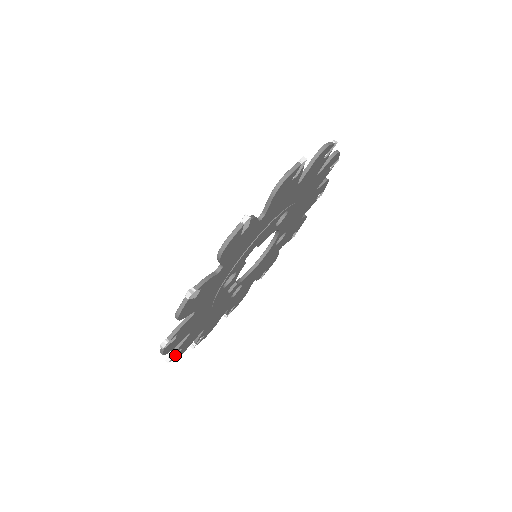
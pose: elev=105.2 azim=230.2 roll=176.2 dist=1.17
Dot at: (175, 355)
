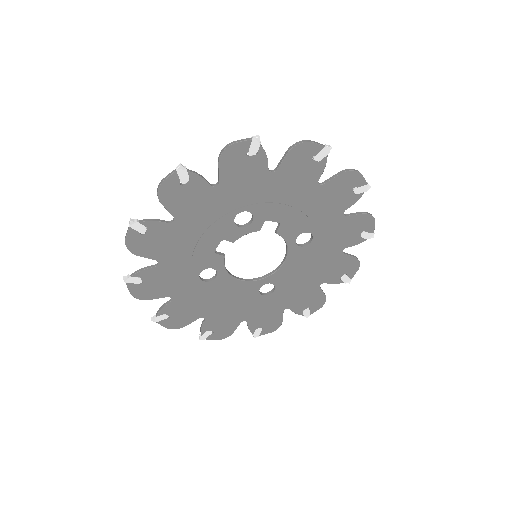
Dot at: (138, 228)
